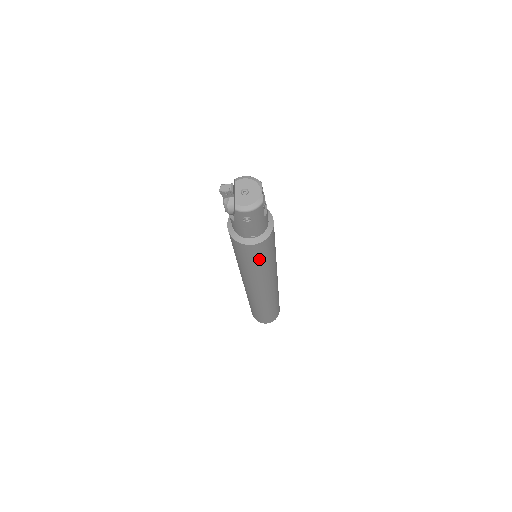
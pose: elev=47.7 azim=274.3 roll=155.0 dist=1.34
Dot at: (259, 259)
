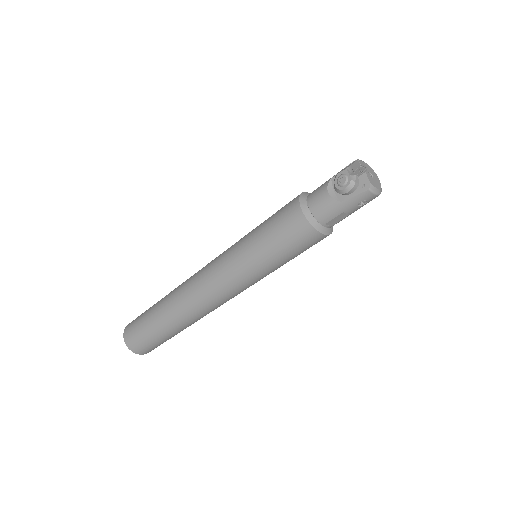
Dot at: (296, 255)
